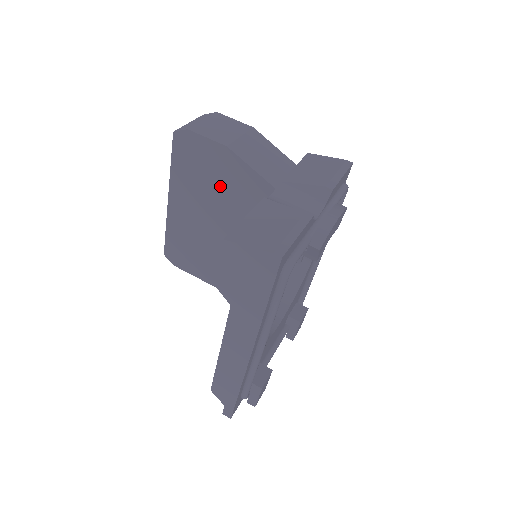
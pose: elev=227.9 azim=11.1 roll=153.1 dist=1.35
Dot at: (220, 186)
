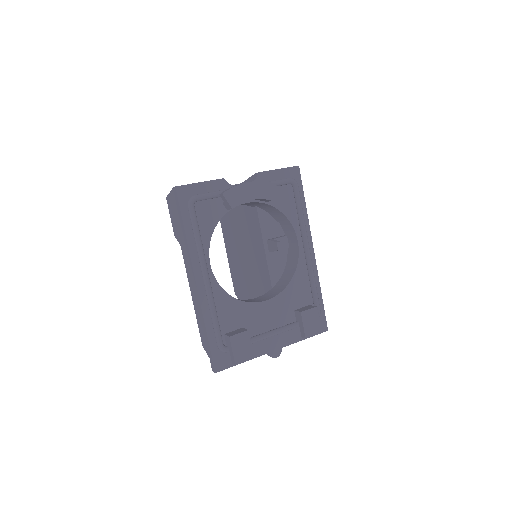
Dot at: (234, 216)
